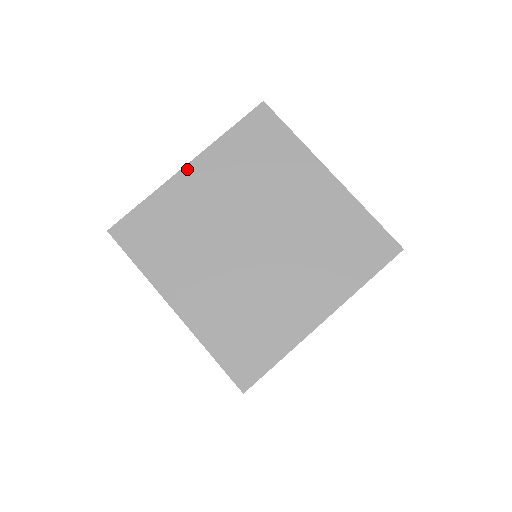
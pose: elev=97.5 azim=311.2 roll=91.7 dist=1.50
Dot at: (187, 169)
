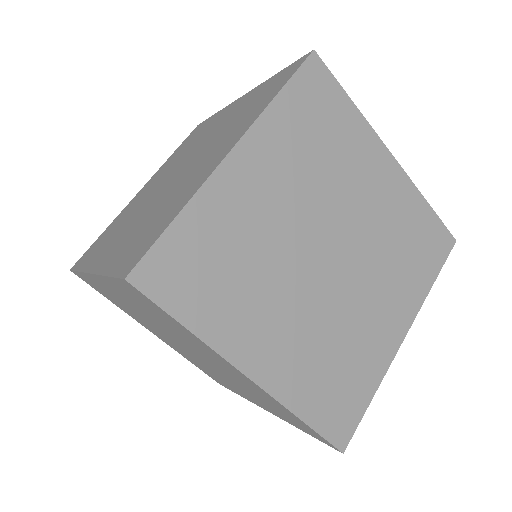
Dot at: (232, 158)
